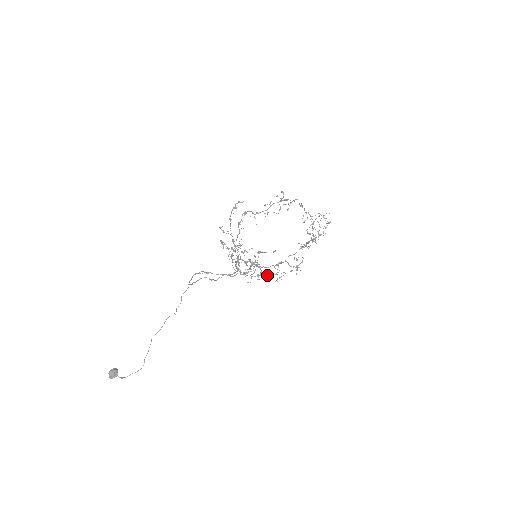
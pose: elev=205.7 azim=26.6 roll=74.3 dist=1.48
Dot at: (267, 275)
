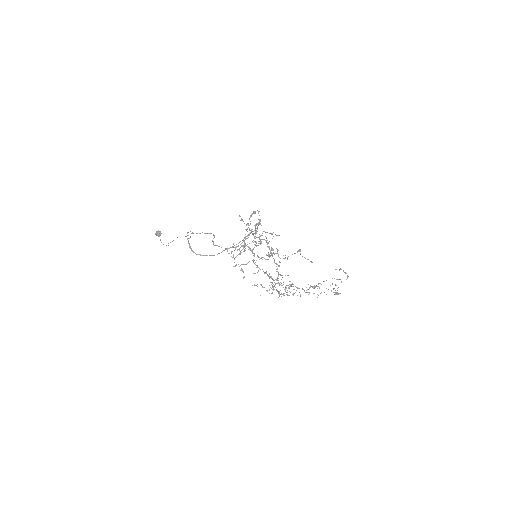
Dot at: occluded
